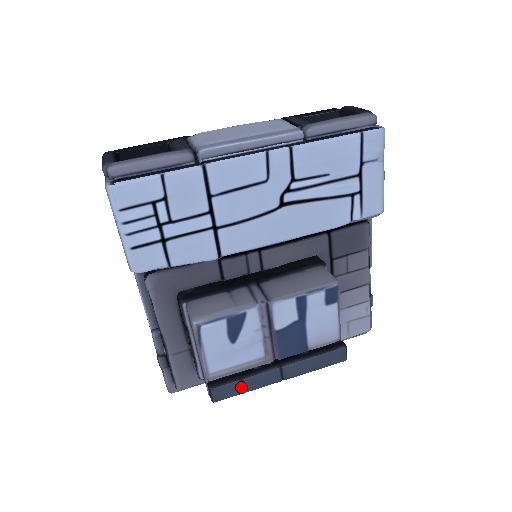
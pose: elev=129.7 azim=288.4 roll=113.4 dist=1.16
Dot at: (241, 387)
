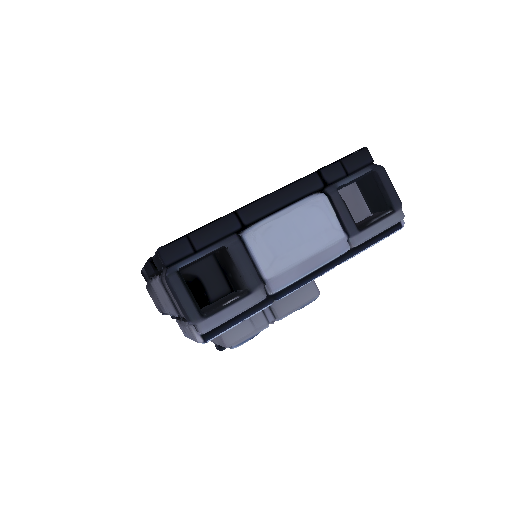
Dot at: occluded
